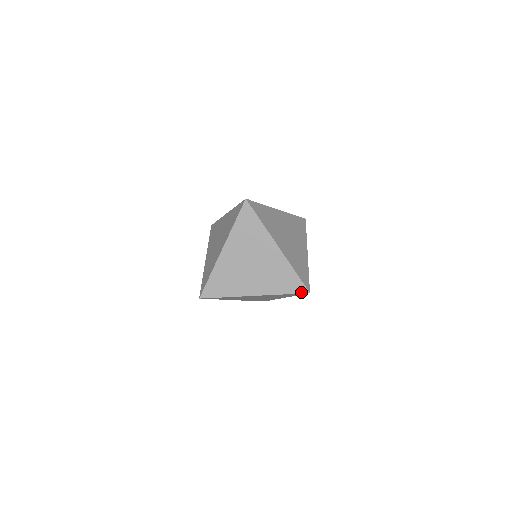
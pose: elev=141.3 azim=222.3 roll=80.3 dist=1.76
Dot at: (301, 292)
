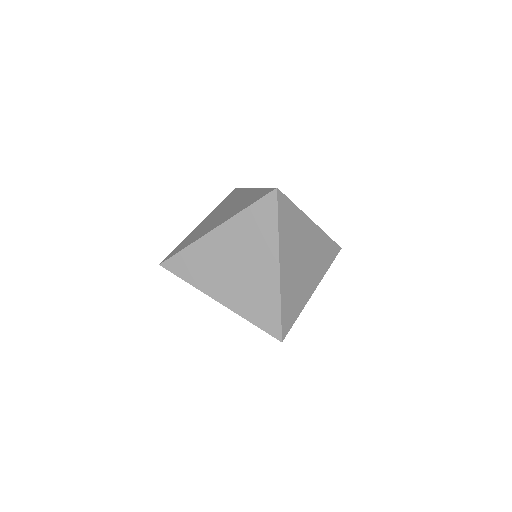
Dot at: (273, 334)
